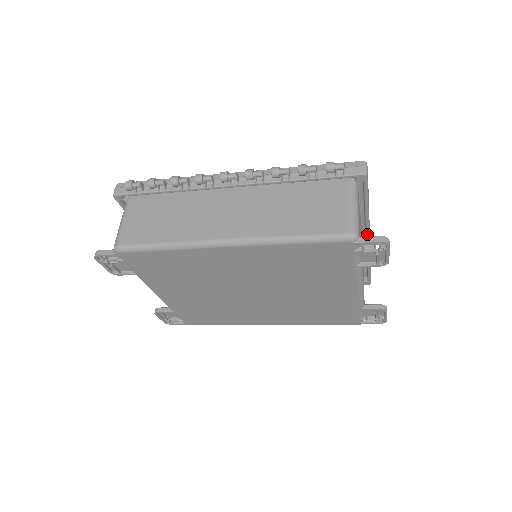
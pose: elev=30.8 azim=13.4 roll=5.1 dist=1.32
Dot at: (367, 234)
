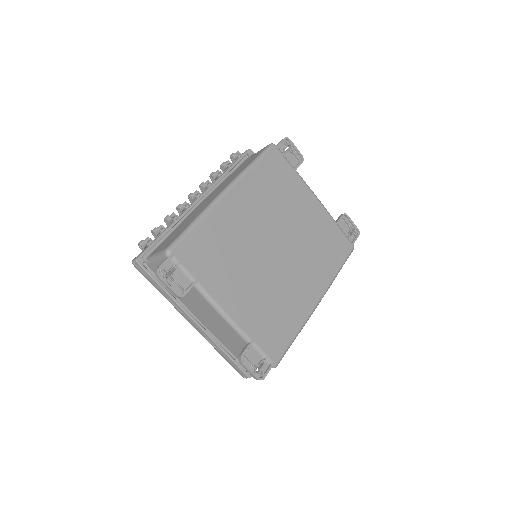
Dot at: occluded
